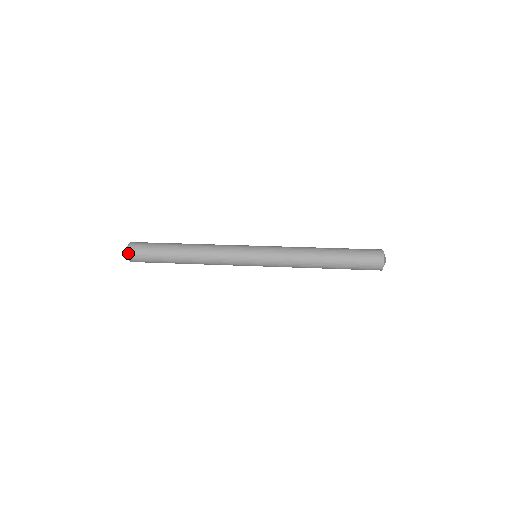
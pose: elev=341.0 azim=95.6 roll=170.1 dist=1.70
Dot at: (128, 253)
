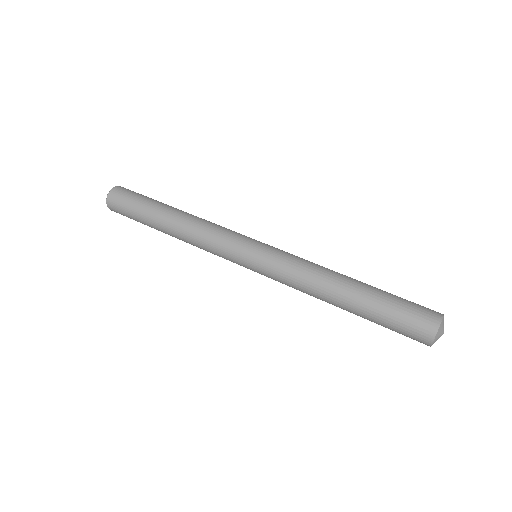
Dot at: (107, 204)
